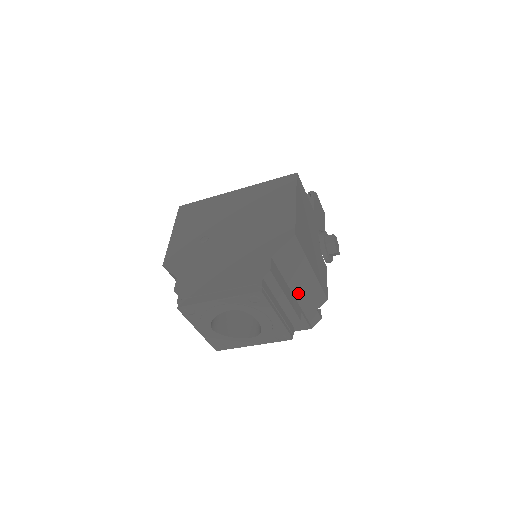
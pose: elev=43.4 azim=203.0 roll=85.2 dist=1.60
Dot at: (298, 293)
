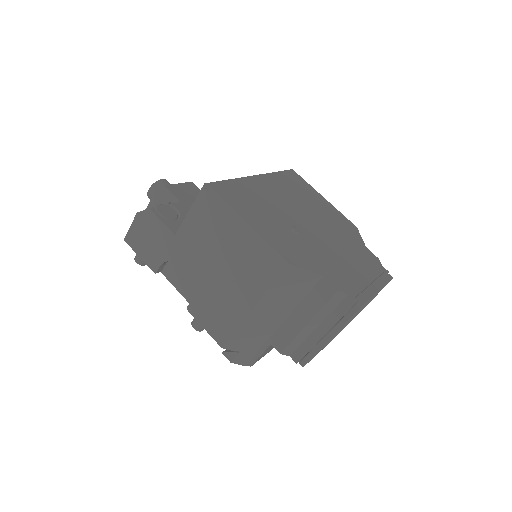
Dot at: occluded
